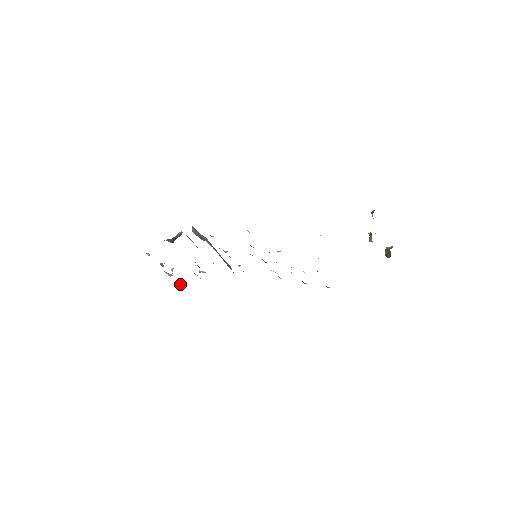
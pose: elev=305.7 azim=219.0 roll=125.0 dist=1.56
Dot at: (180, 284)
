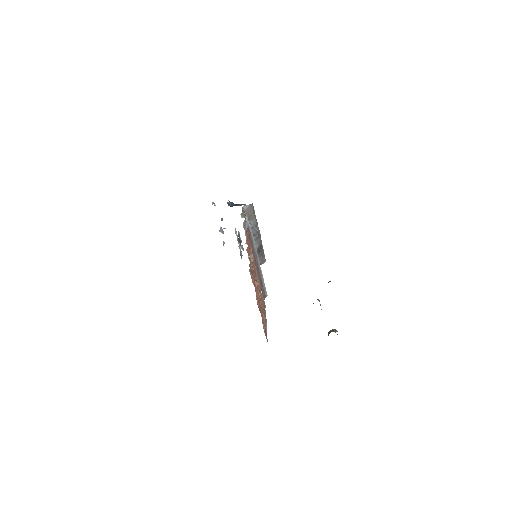
Dot at: (223, 244)
